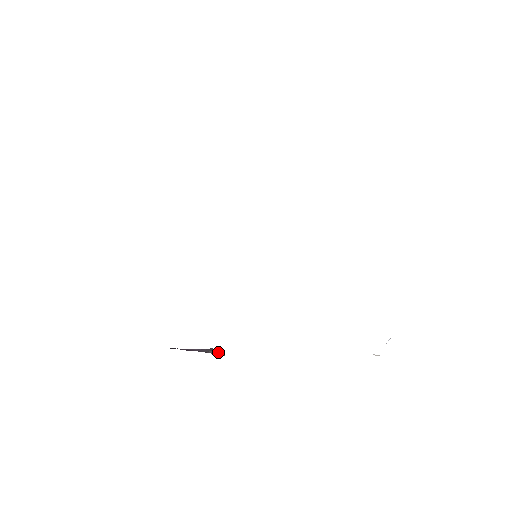
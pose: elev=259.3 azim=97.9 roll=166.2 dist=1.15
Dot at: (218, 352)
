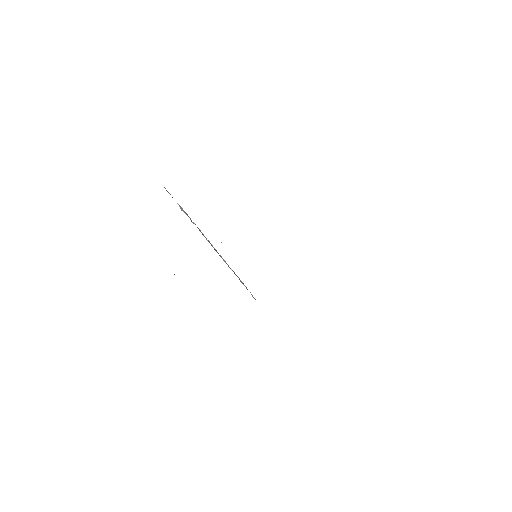
Dot at: occluded
